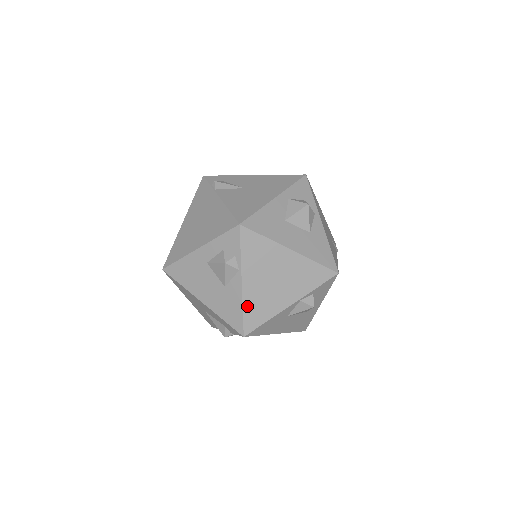
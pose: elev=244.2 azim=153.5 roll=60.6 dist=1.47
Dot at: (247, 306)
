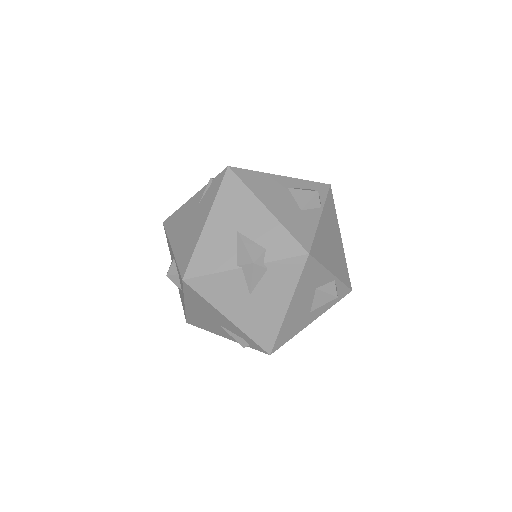
Dot at: (318, 235)
